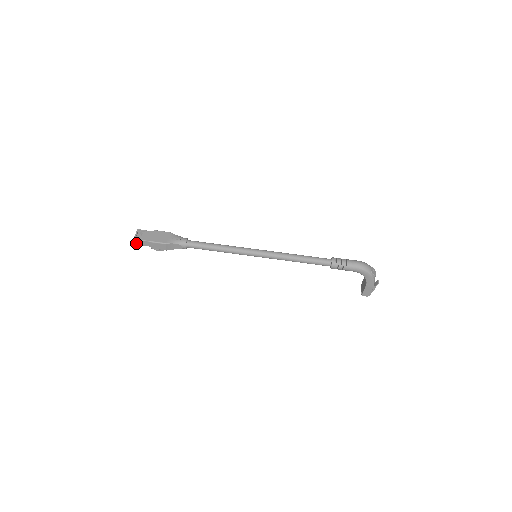
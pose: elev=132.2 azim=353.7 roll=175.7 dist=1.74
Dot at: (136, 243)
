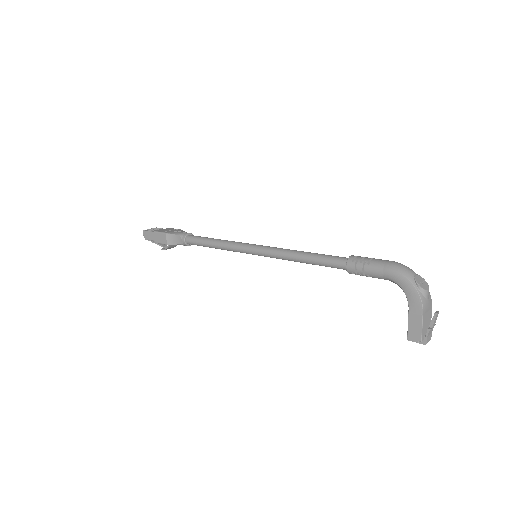
Dot at: (145, 236)
